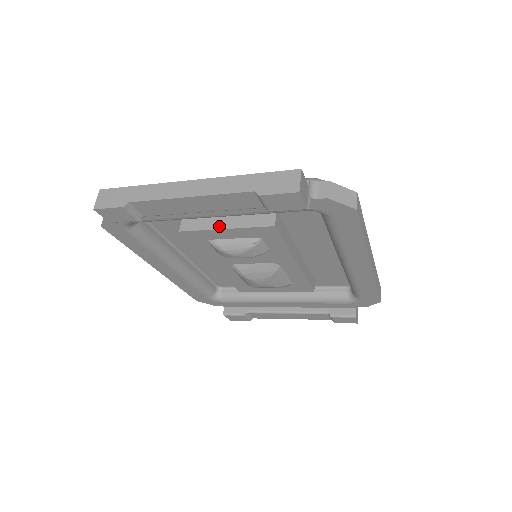
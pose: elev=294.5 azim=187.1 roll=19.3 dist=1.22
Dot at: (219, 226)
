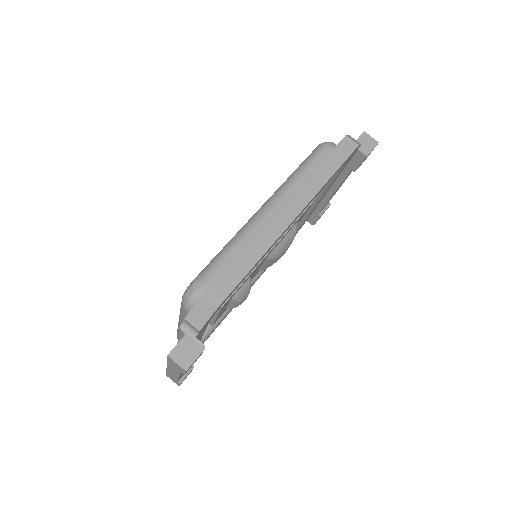
Dot at: (213, 317)
